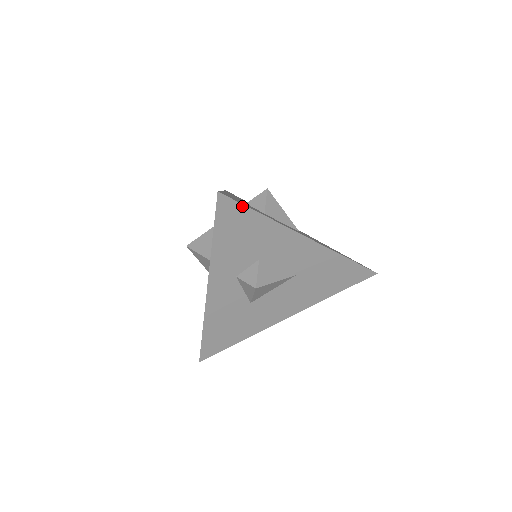
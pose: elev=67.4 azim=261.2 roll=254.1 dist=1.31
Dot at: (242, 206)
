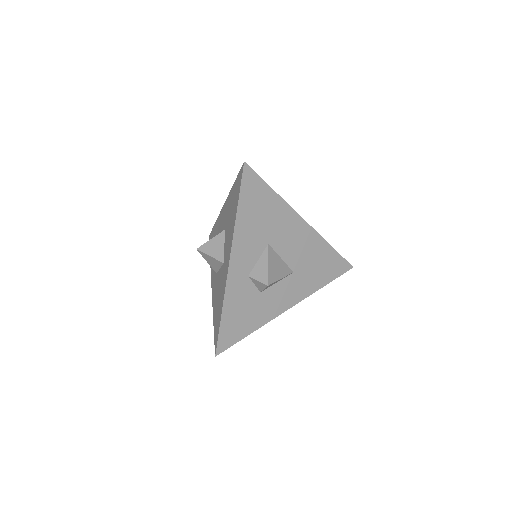
Dot at: (234, 343)
